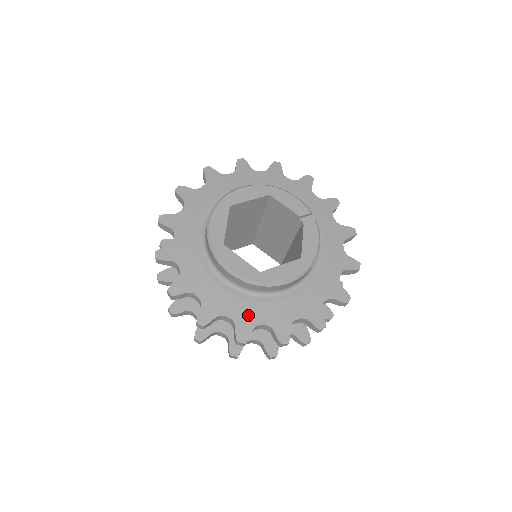
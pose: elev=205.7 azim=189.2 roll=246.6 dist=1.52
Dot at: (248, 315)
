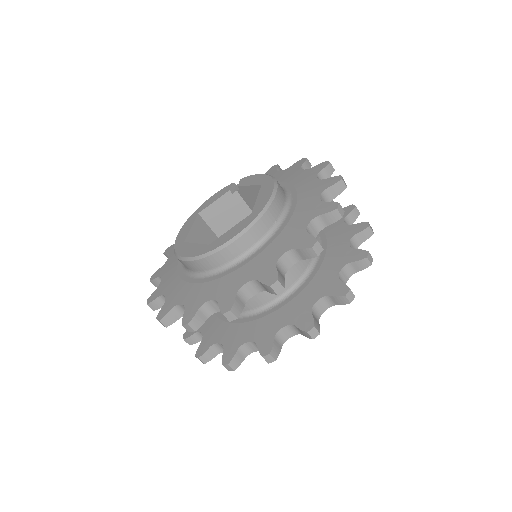
Dot at: (291, 237)
